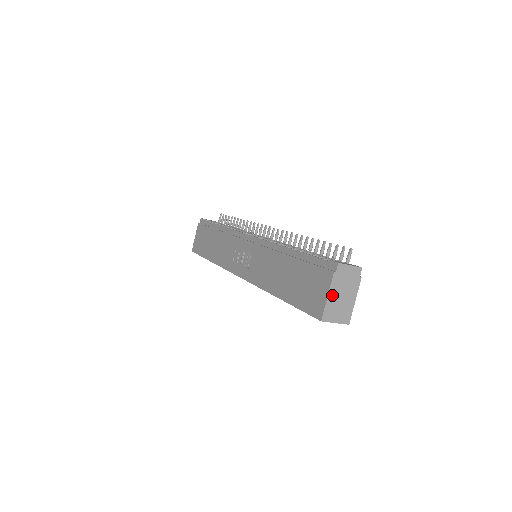
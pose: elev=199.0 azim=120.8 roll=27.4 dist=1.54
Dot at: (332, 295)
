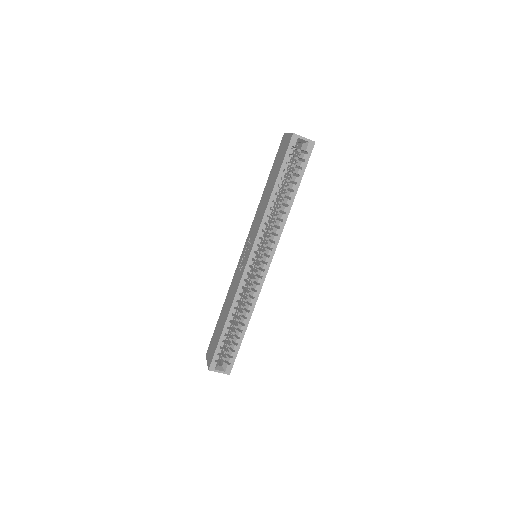
Dot at: occluded
